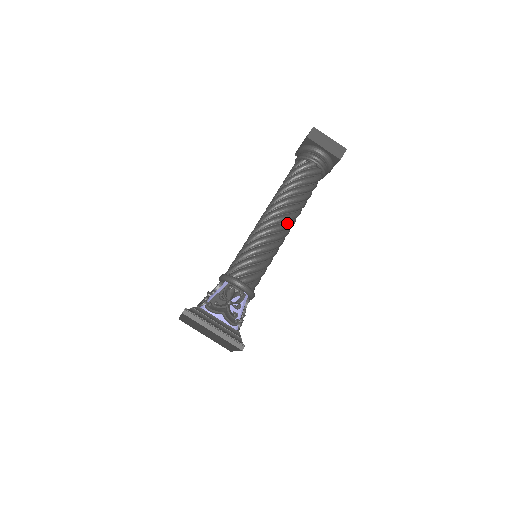
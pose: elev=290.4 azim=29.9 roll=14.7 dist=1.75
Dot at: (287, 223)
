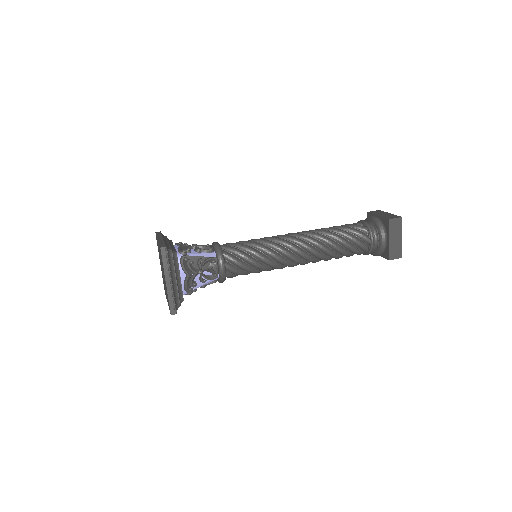
Dot at: (302, 260)
